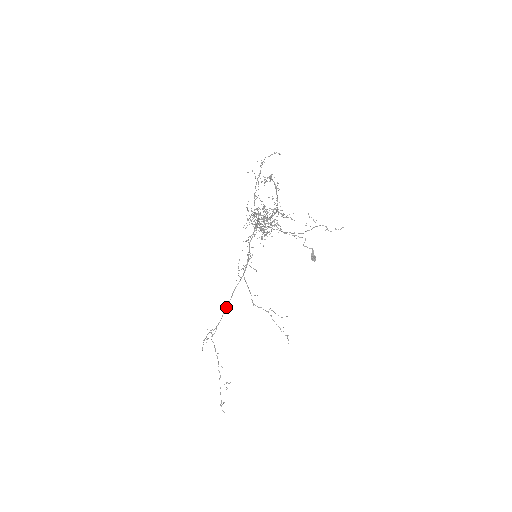
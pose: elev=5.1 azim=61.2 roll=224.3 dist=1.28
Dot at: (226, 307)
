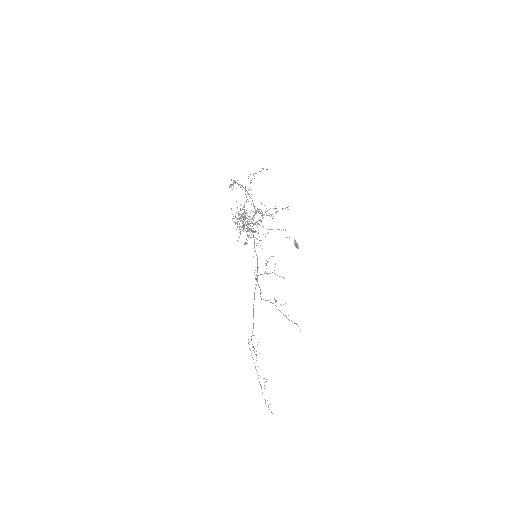
Dot at: (253, 311)
